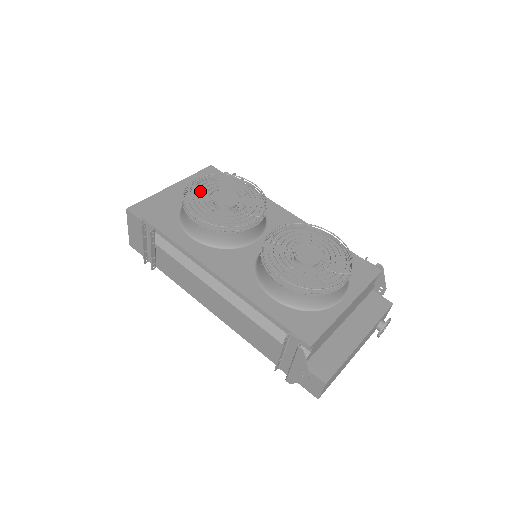
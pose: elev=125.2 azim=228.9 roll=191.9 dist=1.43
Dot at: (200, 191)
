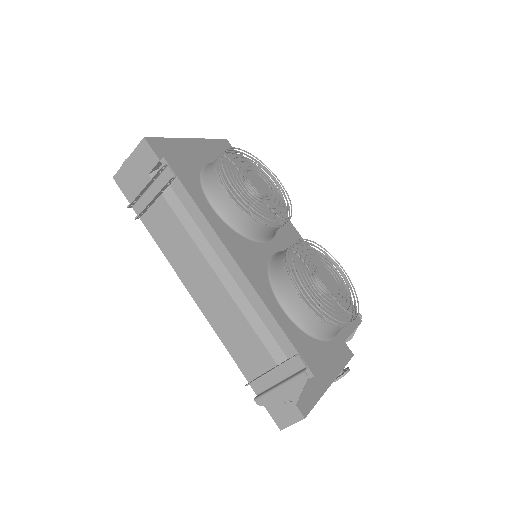
Dot at: (237, 163)
